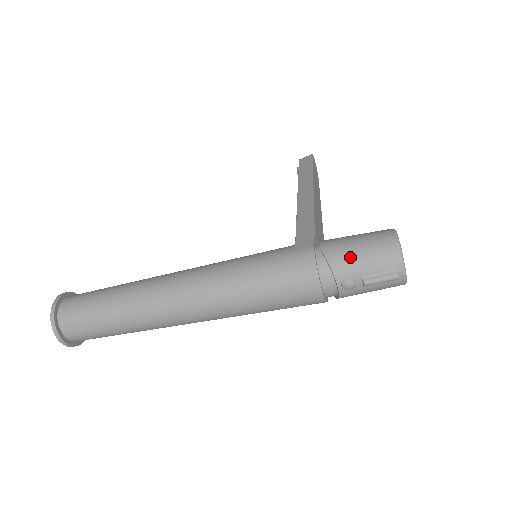
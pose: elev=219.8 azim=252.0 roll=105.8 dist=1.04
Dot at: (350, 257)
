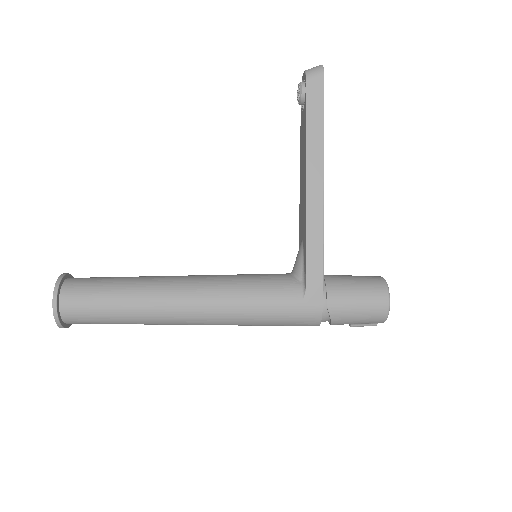
Dot at: (349, 319)
